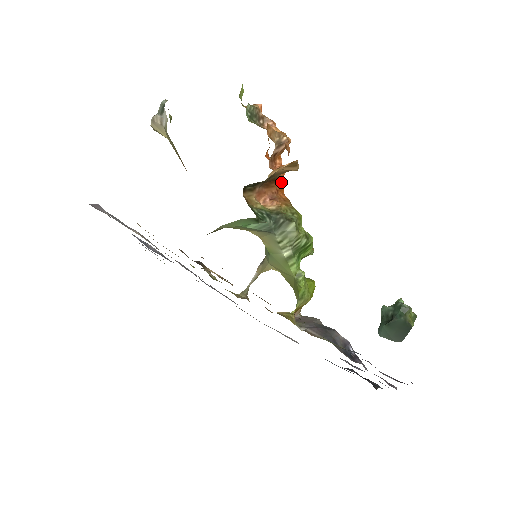
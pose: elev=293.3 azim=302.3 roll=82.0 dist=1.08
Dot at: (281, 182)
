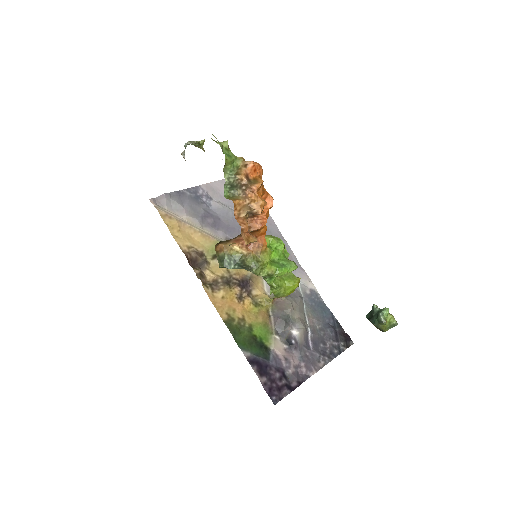
Dot at: (262, 229)
